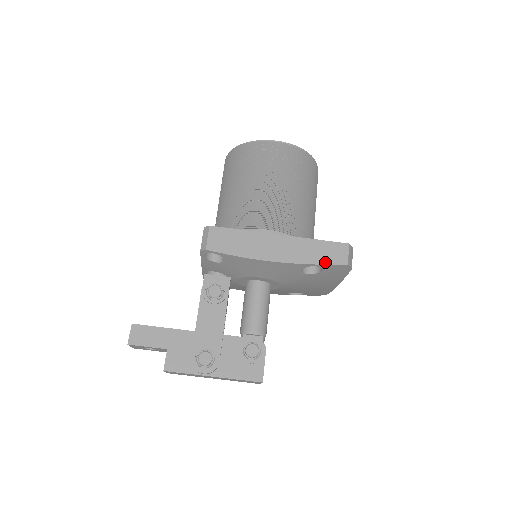
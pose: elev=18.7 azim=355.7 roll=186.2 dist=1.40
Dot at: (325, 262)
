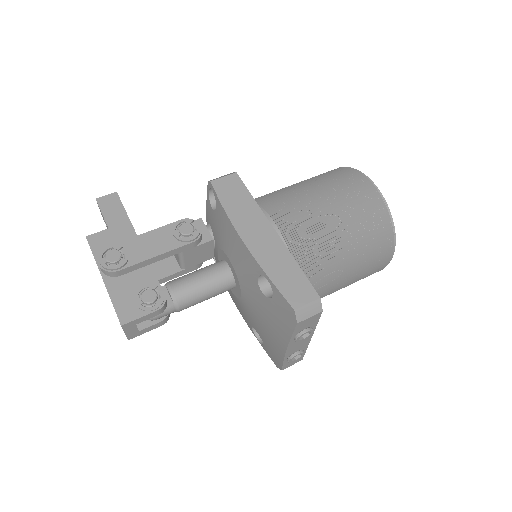
Dot at: (279, 285)
